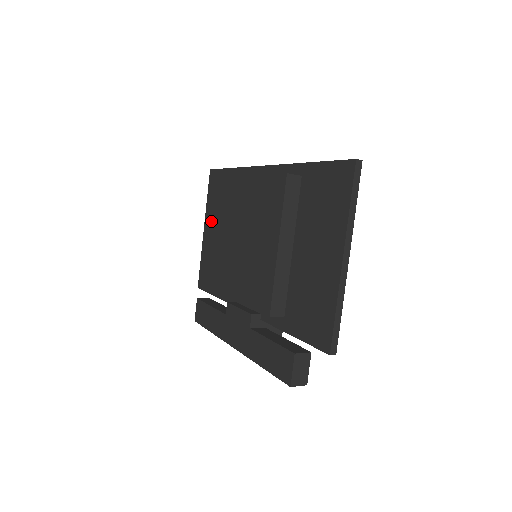
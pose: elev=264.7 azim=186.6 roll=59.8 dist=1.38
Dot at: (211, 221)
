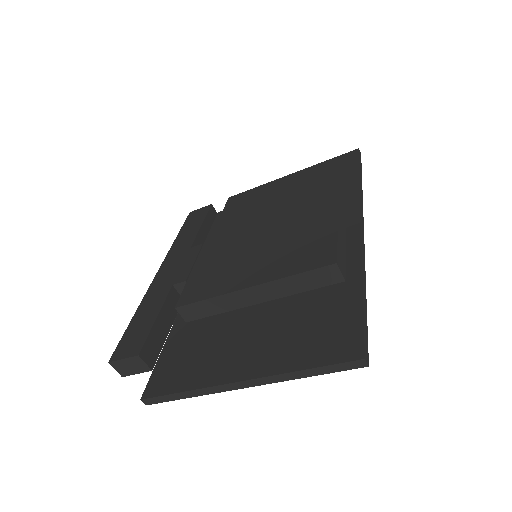
Dot at: (298, 179)
